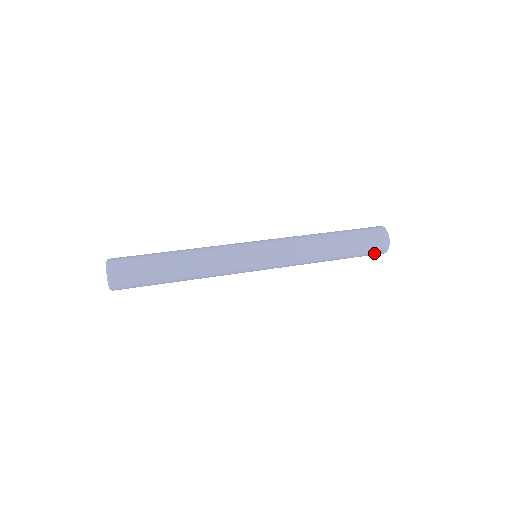
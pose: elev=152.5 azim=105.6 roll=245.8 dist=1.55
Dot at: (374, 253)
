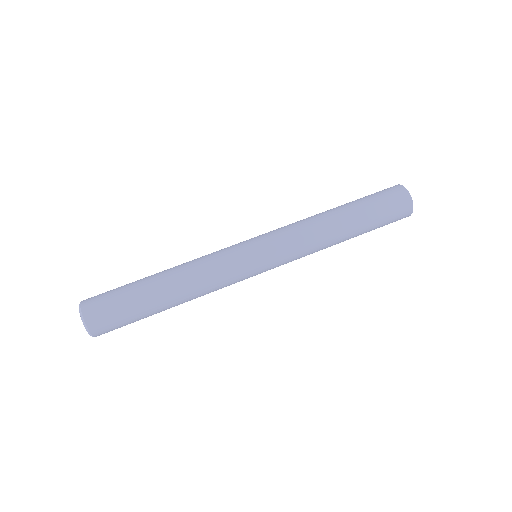
Dot at: occluded
